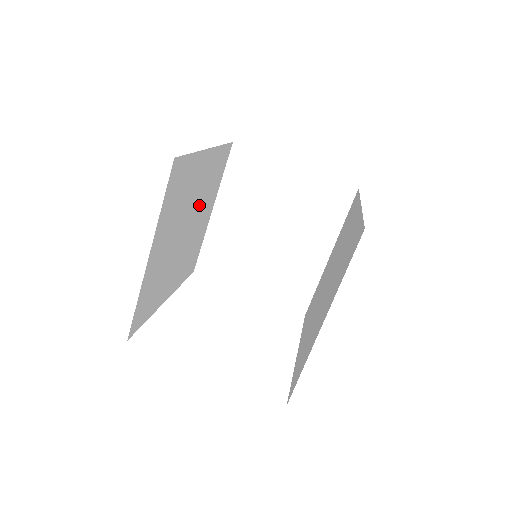
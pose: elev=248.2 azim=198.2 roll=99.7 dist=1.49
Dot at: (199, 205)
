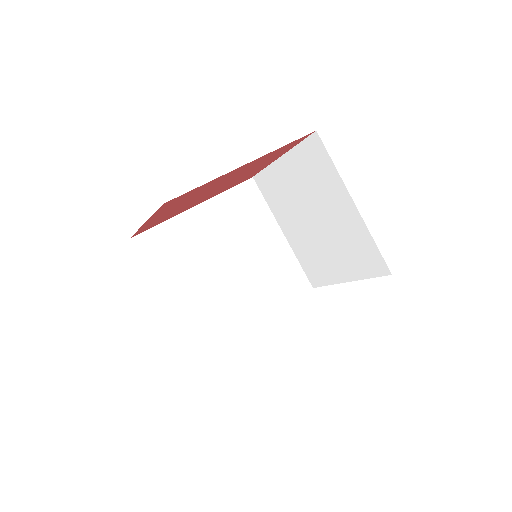
Dot at: (236, 242)
